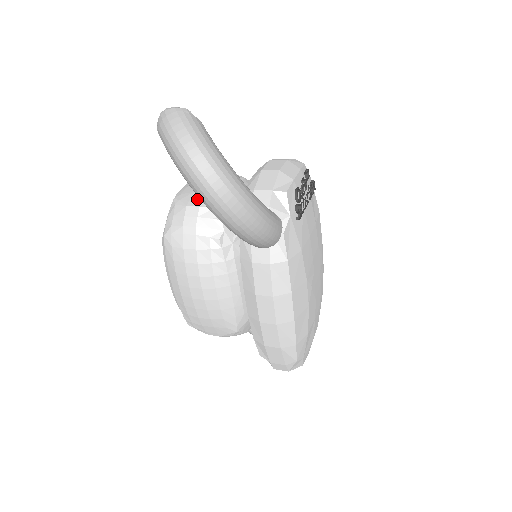
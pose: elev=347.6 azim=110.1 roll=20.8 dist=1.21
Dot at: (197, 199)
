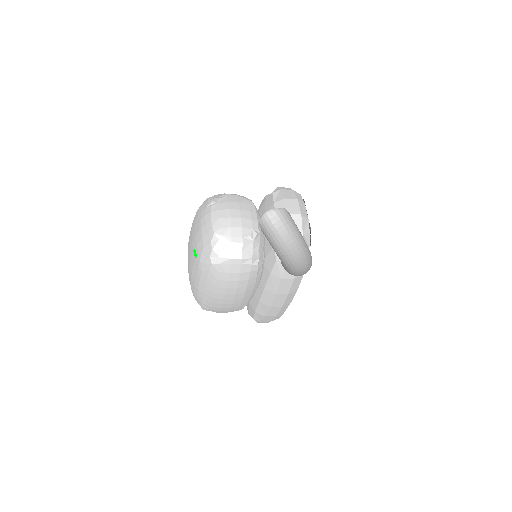
Dot at: (237, 235)
